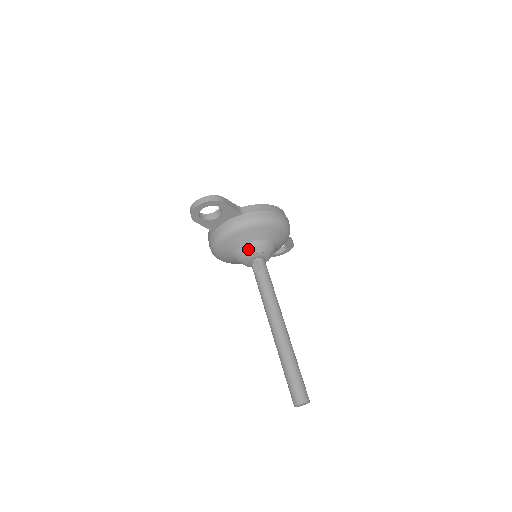
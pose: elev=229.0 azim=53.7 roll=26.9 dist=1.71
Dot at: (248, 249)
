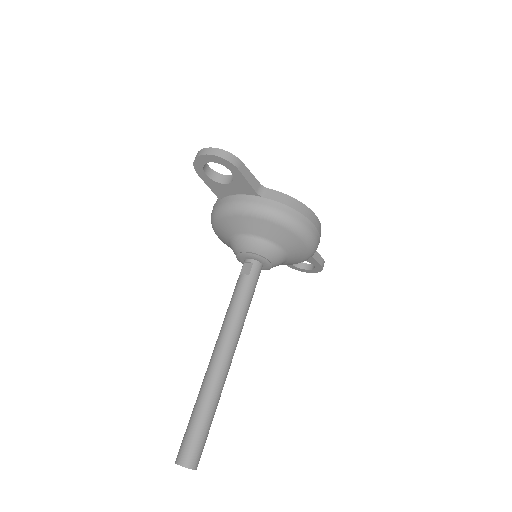
Dot at: (246, 242)
